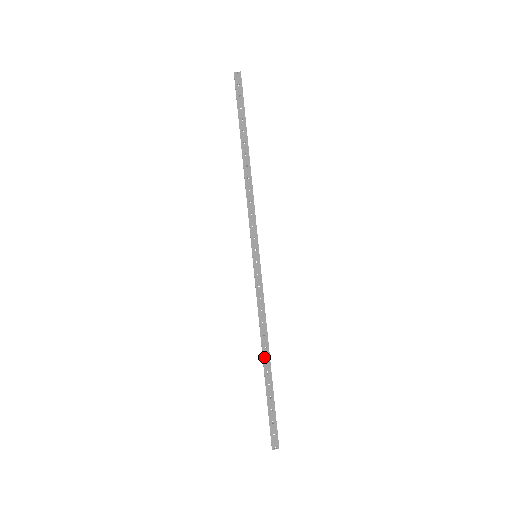
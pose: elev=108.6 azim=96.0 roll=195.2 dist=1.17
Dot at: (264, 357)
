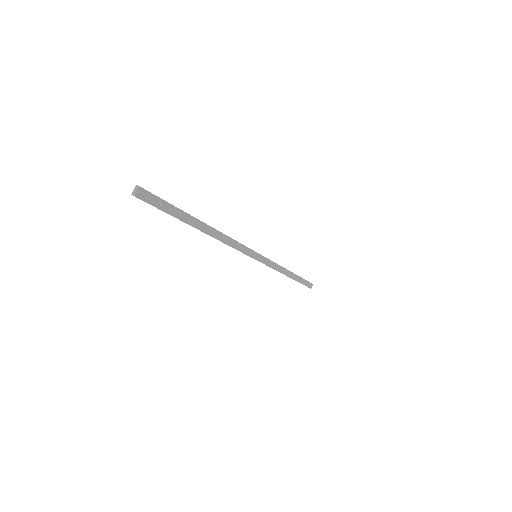
Dot at: (289, 276)
